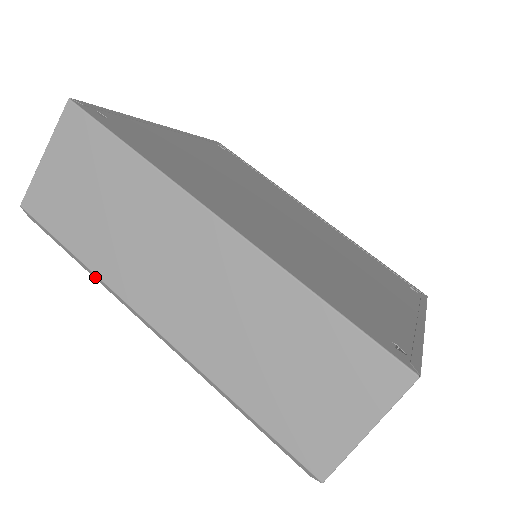
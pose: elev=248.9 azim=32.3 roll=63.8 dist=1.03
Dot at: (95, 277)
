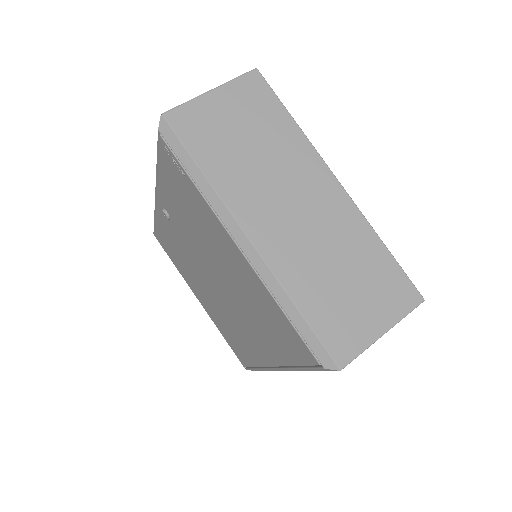
Dot at: occluded
